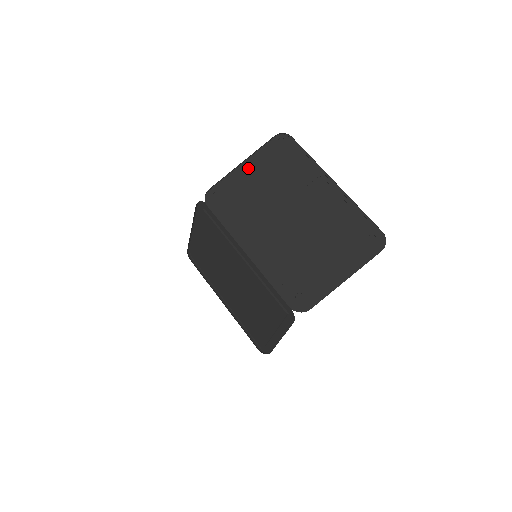
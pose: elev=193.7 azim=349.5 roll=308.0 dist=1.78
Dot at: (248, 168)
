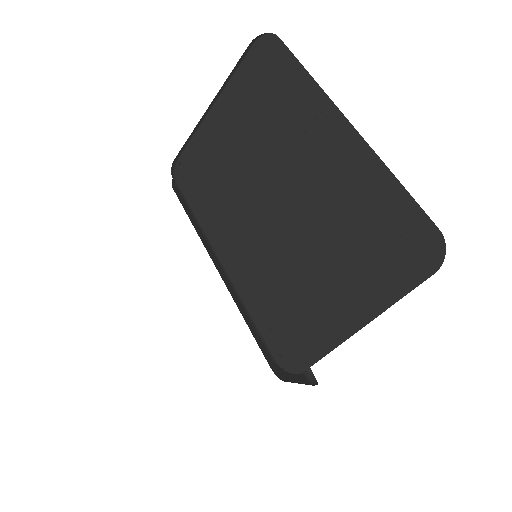
Dot at: (220, 113)
